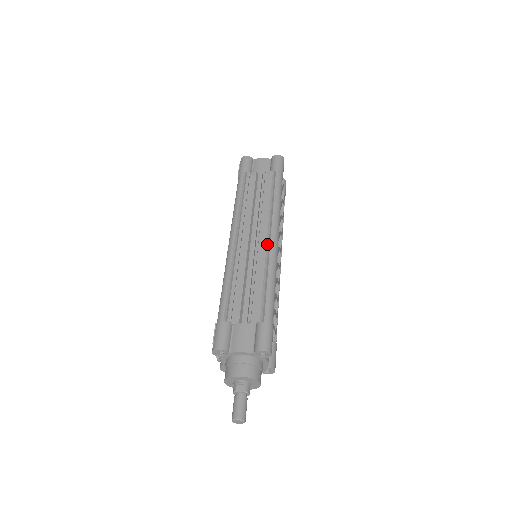
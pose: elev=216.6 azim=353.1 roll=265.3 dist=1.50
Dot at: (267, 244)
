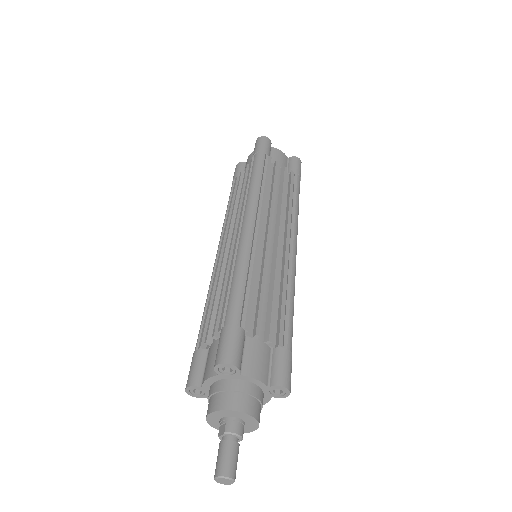
Dot at: (239, 234)
